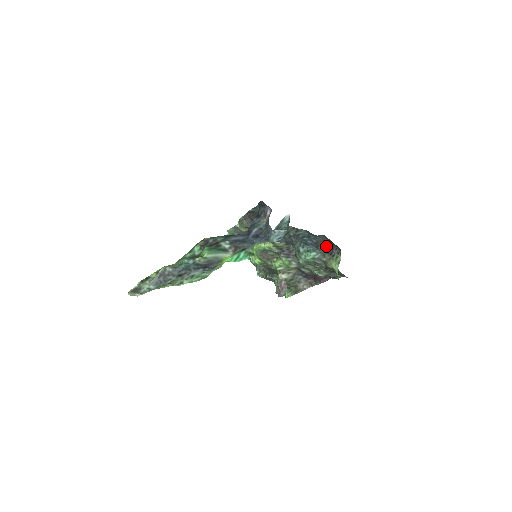
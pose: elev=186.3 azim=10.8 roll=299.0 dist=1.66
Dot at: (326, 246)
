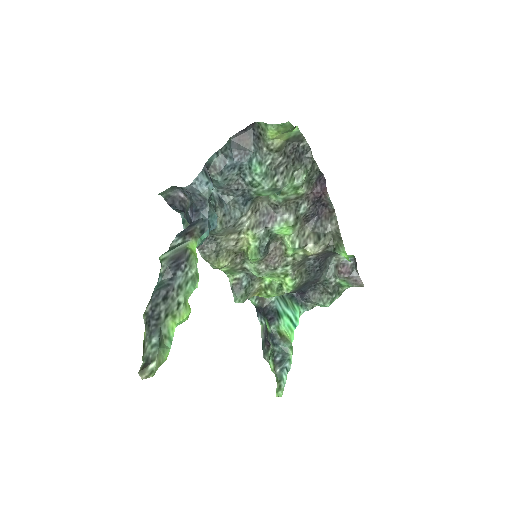
Dot at: (247, 142)
